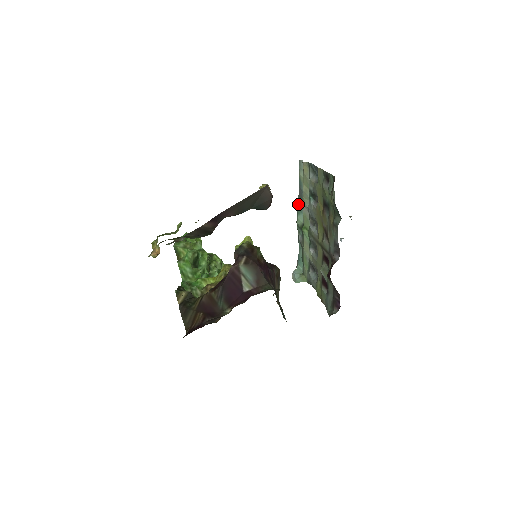
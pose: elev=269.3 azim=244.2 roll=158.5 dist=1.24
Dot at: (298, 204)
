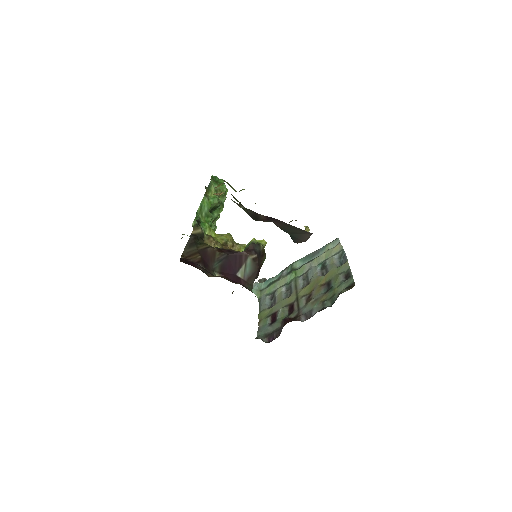
Dot at: (307, 255)
